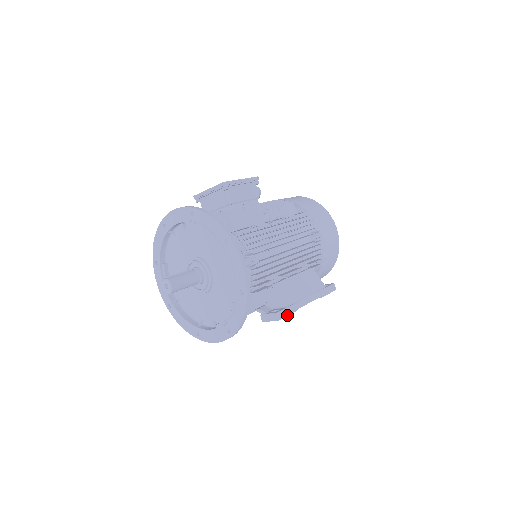
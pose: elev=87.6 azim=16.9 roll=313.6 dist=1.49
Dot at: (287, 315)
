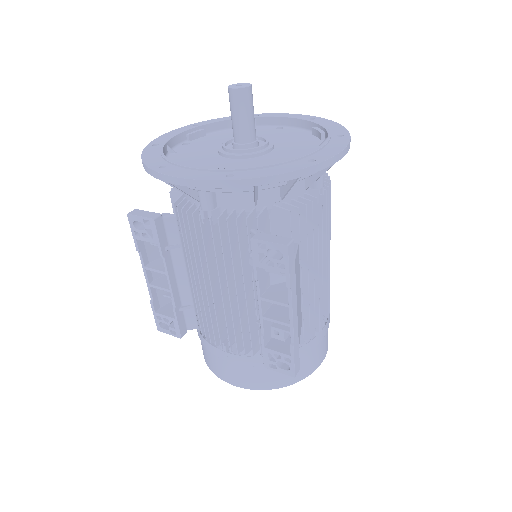
Dot at: (289, 264)
